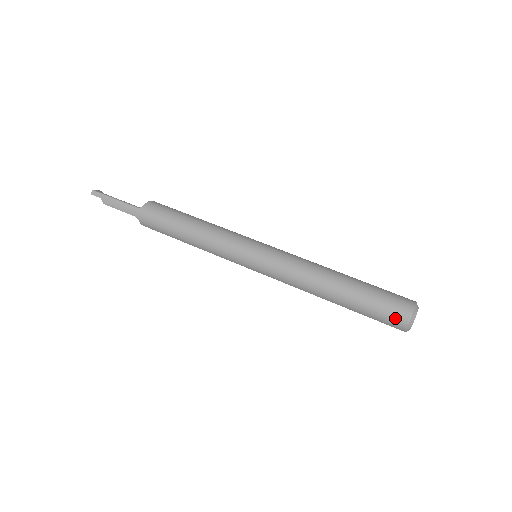
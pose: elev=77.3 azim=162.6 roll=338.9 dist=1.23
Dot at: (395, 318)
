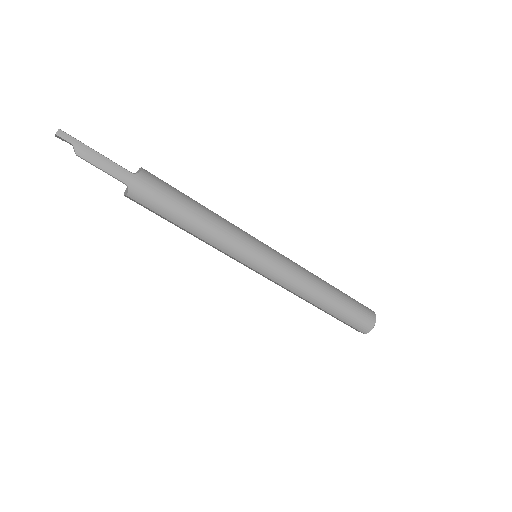
Dot at: (366, 323)
